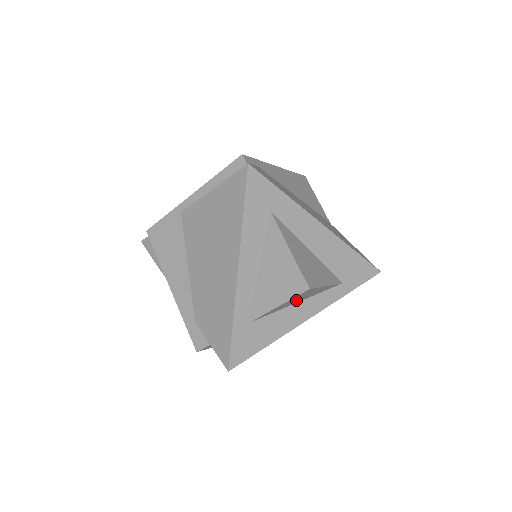
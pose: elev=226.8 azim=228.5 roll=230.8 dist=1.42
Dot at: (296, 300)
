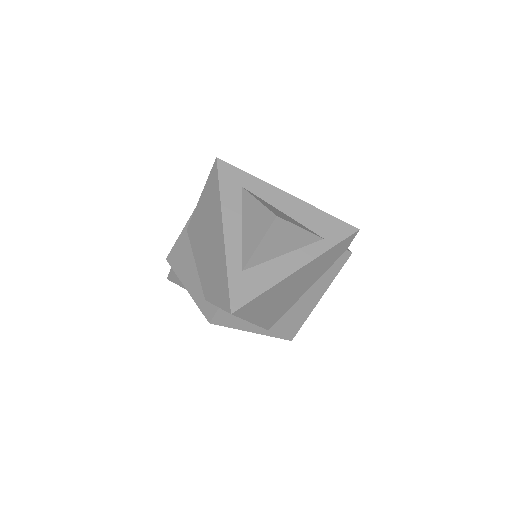
Dot at: (278, 244)
